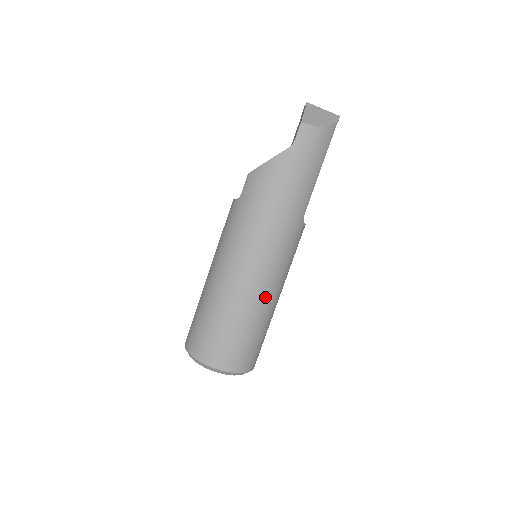
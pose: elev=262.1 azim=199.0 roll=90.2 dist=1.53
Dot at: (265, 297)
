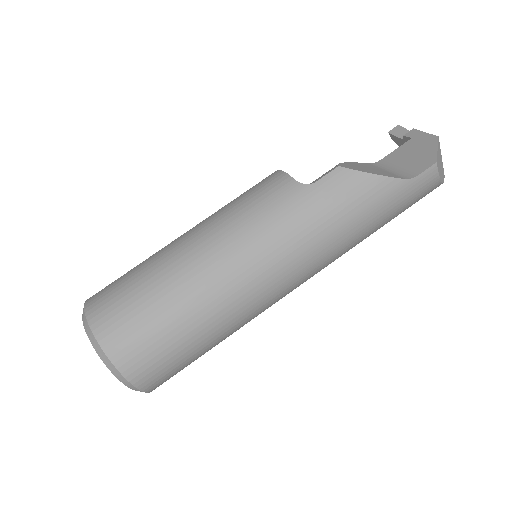
Dot at: (247, 321)
